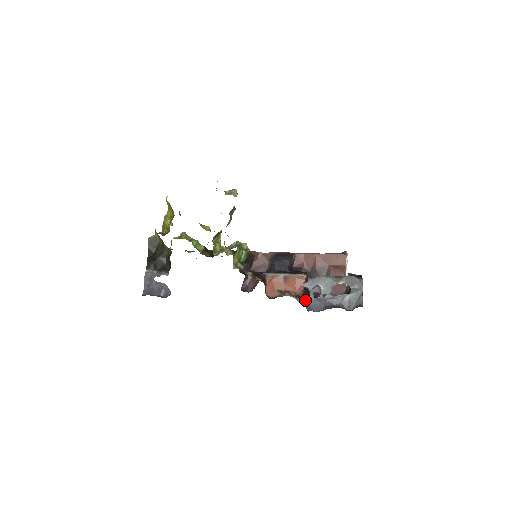
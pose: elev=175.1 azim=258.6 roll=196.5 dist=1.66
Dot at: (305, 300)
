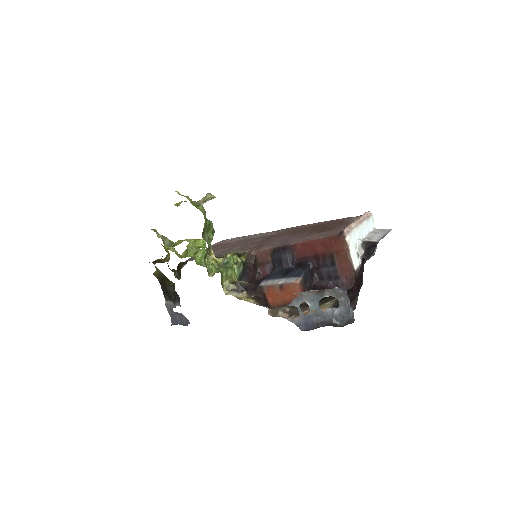
Dot at: (296, 319)
